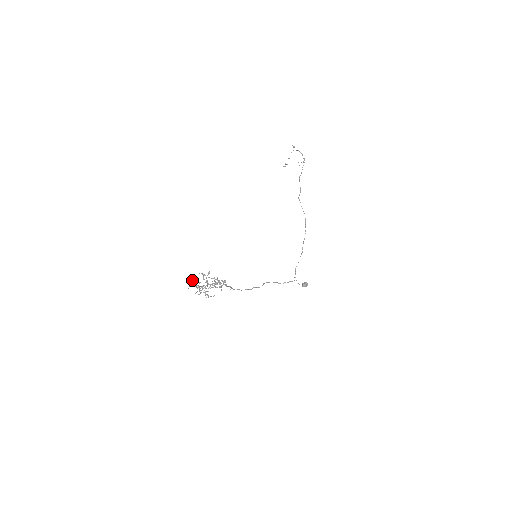
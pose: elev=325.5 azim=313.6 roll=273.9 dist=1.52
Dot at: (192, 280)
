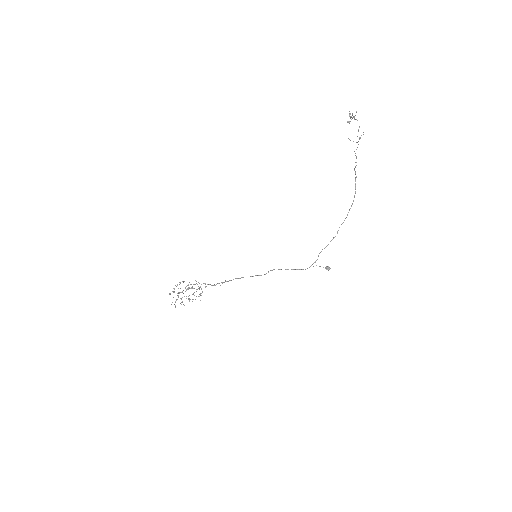
Dot at: occluded
